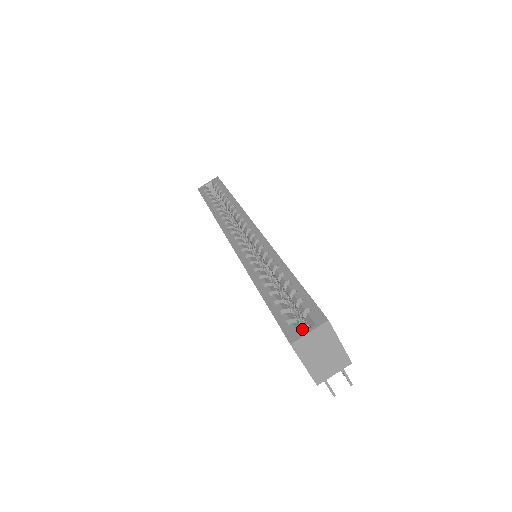
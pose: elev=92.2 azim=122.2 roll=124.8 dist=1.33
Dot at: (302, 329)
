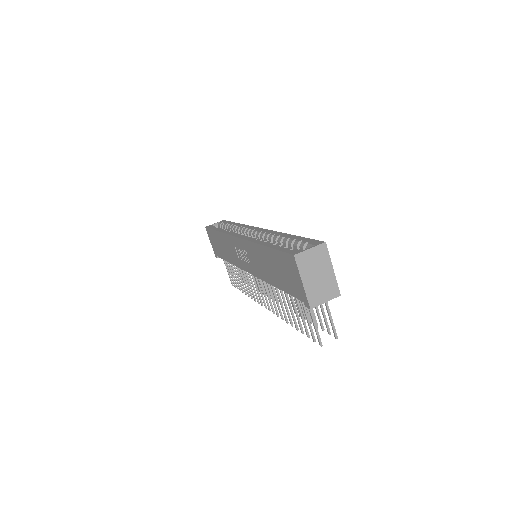
Dot at: occluded
